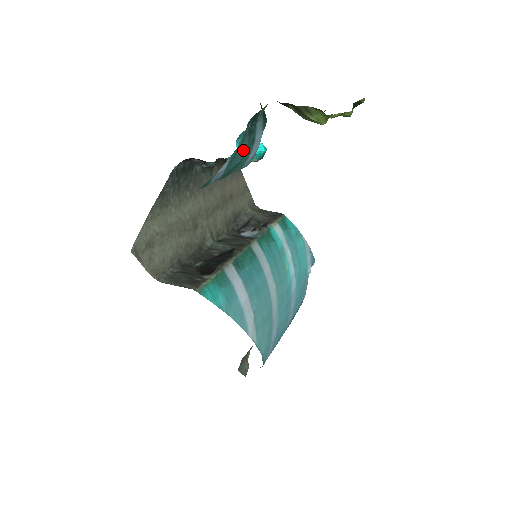
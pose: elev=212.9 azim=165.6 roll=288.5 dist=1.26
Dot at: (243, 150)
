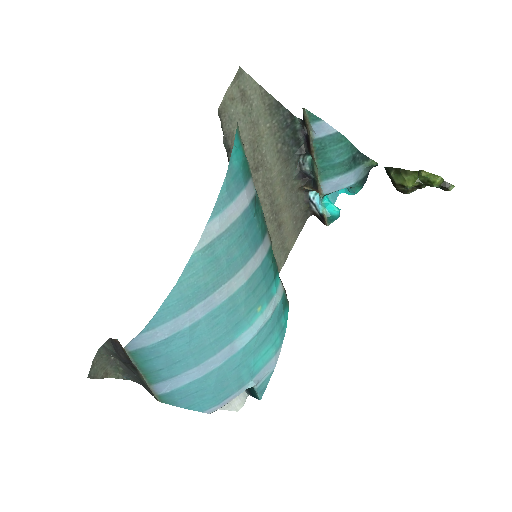
Dot at: (342, 156)
